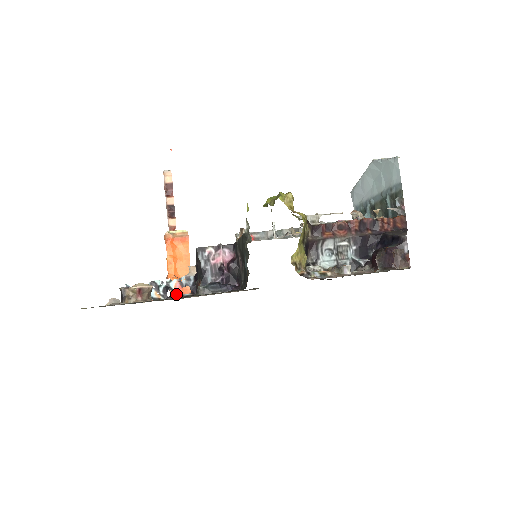
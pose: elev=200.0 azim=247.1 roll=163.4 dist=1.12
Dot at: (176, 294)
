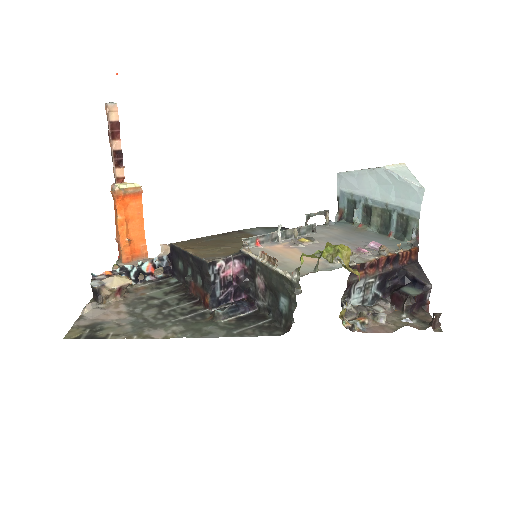
Dot at: (148, 277)
